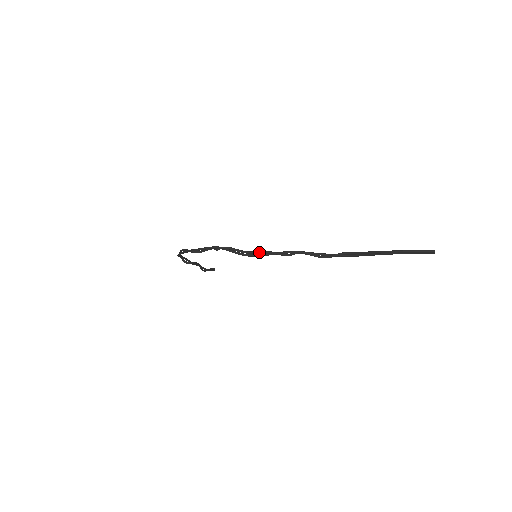
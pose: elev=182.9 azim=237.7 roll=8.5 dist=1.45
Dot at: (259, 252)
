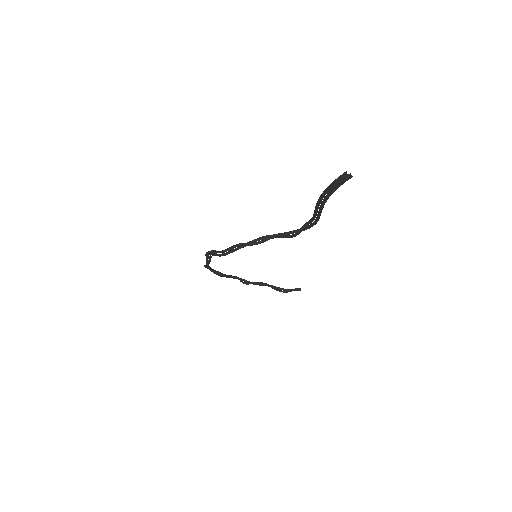
Dot at: (230, 248)
